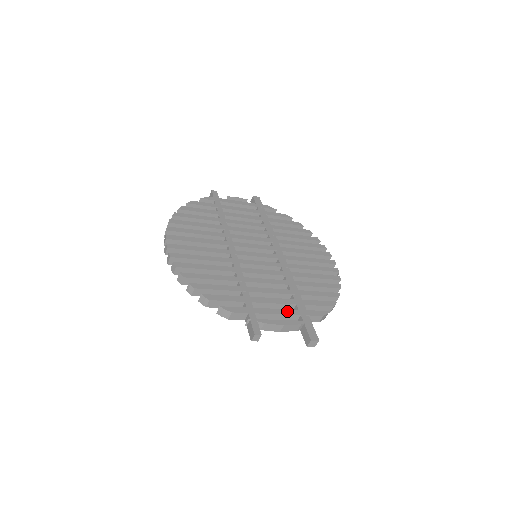
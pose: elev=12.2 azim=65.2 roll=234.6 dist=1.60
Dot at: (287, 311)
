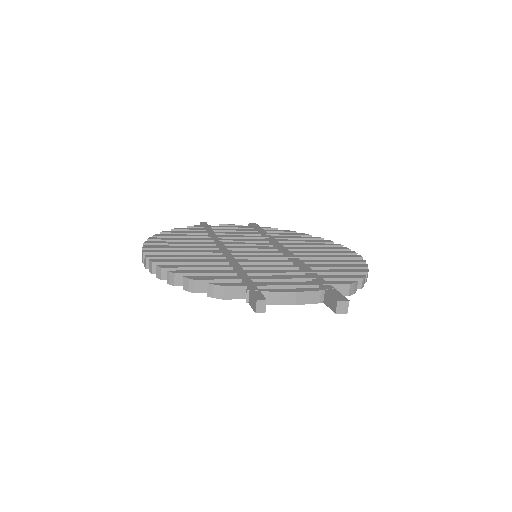
Dot at: (300, 283)
